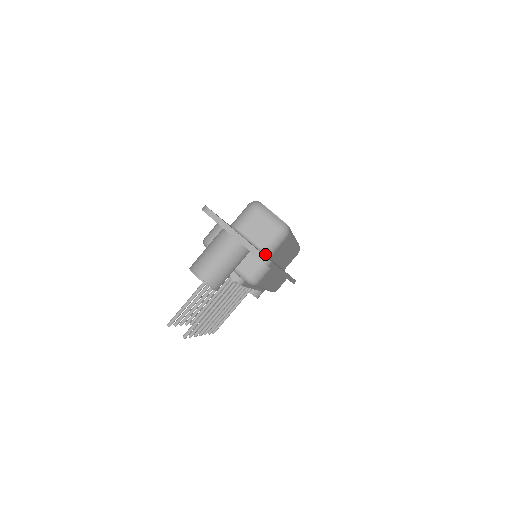
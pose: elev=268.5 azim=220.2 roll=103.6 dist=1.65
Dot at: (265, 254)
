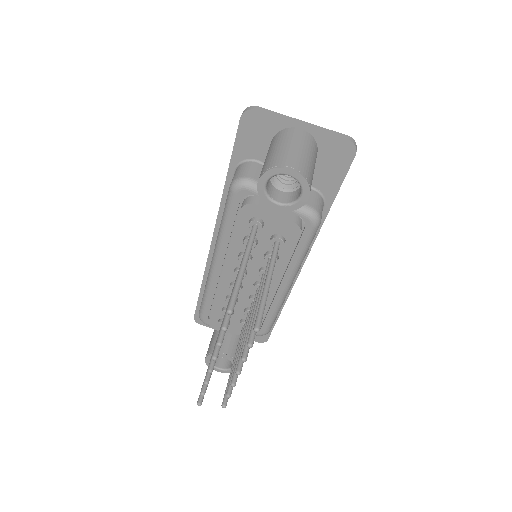
Dot at: occluded
